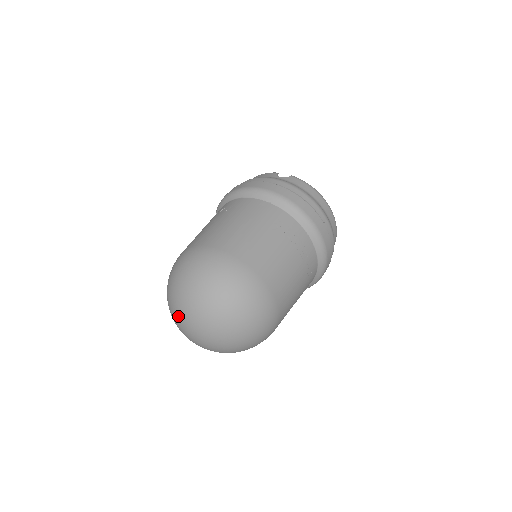
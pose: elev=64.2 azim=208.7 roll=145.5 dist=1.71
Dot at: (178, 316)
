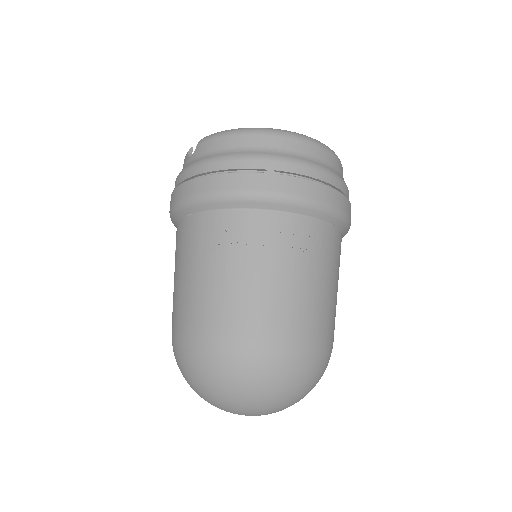
Dot at: occluded
